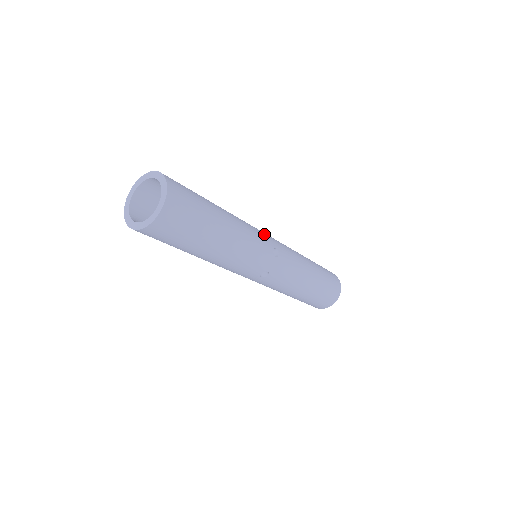
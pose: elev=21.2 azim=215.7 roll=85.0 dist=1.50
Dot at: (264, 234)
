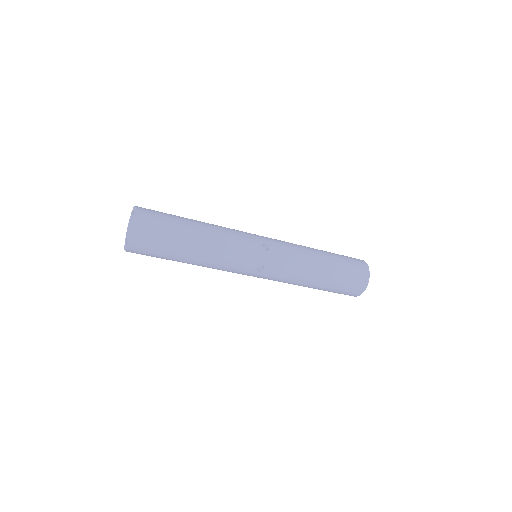
Dot at: (252, 235)
